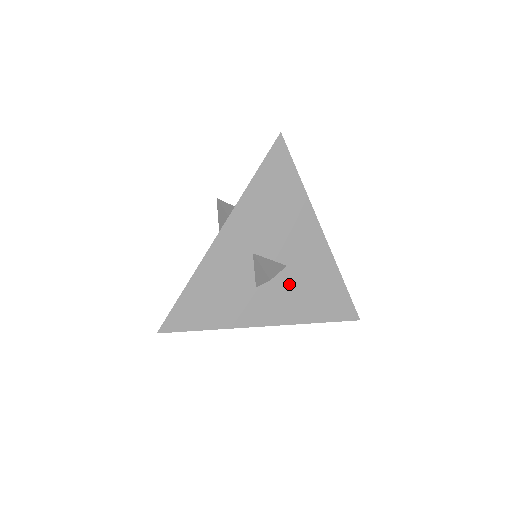
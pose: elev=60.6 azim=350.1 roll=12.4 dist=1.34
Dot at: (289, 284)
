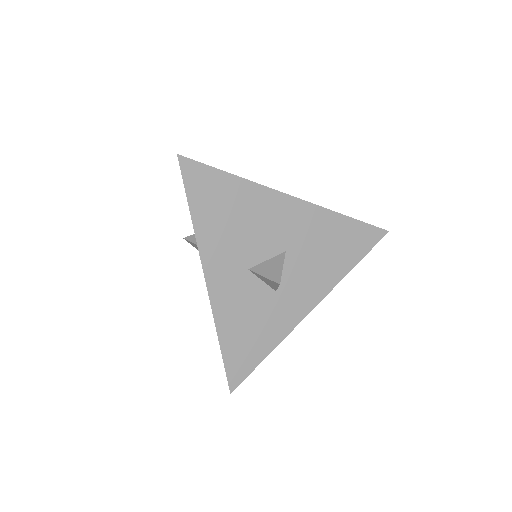
Dot at: (301, 263)
